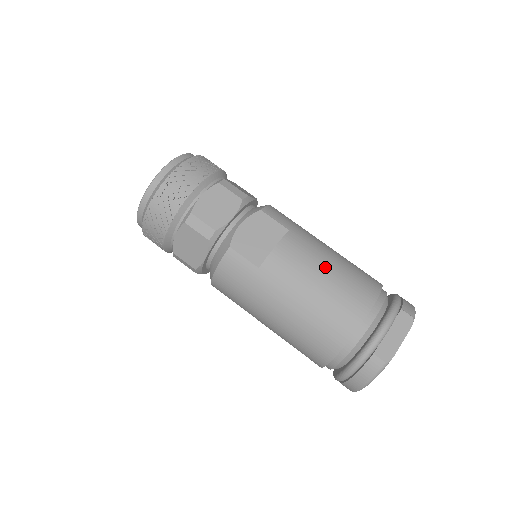
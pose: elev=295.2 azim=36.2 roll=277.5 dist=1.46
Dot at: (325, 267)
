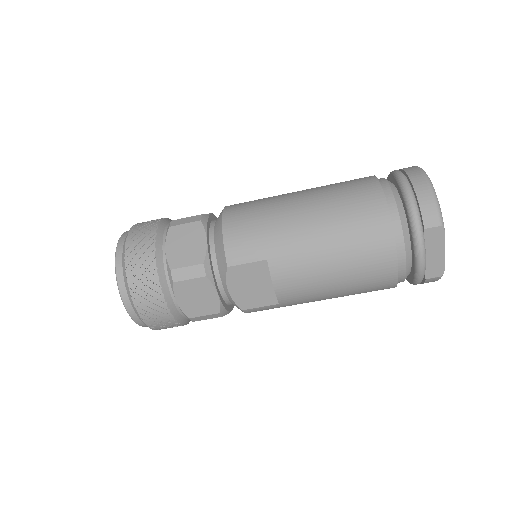
Dot at: (328, 263)
